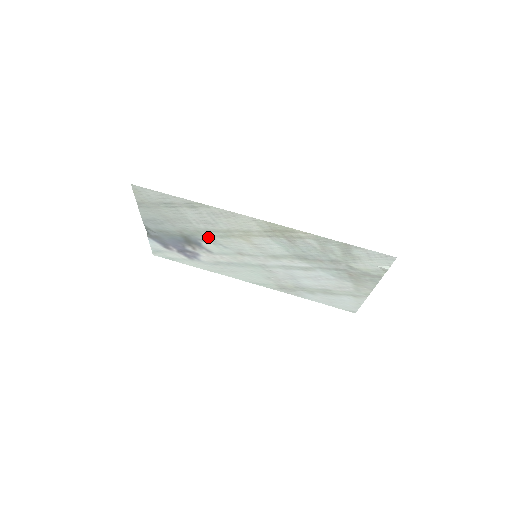
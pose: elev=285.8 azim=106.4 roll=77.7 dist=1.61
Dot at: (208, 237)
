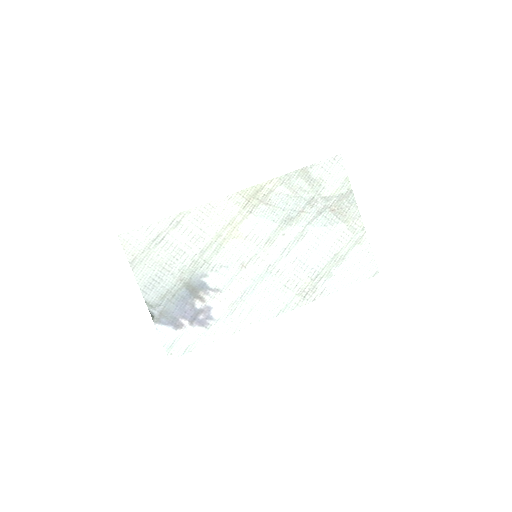
Dot at: (206, 264)
